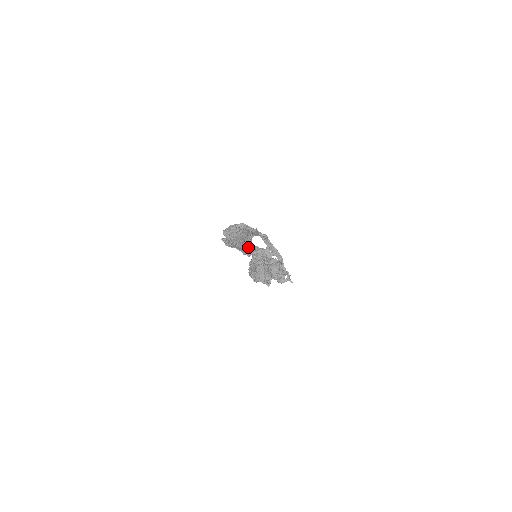
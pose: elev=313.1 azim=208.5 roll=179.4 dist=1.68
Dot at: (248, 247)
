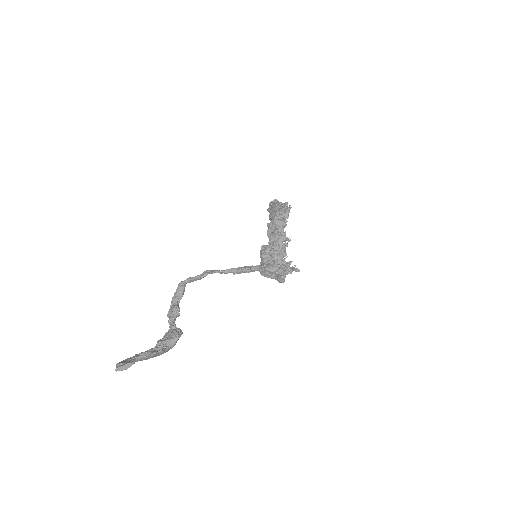
Dot at: (173, 341)
